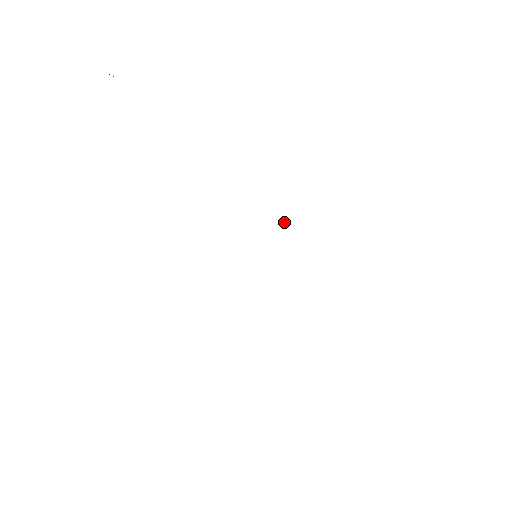
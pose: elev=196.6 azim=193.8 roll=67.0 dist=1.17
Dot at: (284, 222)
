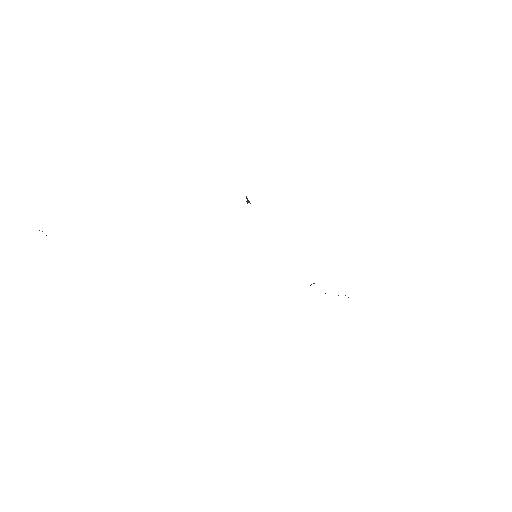
Dot at: occluded
